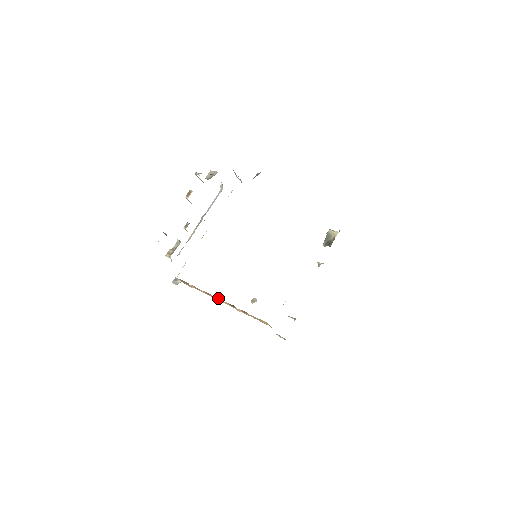
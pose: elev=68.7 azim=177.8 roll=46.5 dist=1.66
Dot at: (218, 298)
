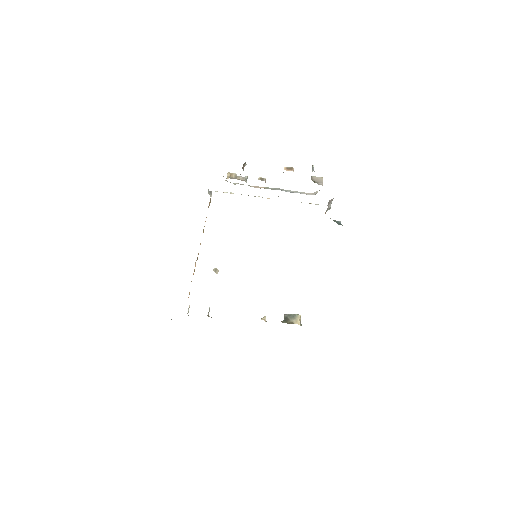
Dot at: occluded
